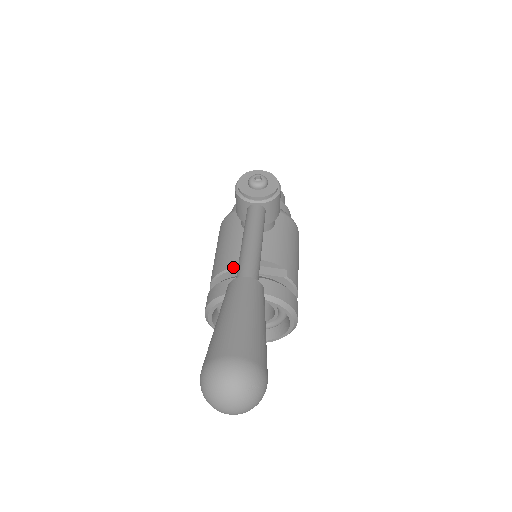
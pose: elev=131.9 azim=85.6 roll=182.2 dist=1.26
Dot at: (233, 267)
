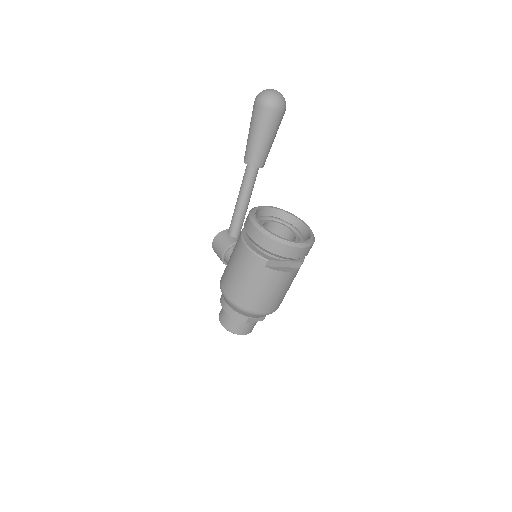
Dot at: occluded
